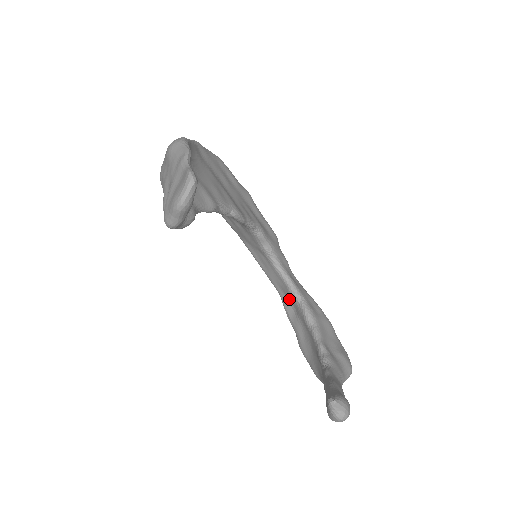
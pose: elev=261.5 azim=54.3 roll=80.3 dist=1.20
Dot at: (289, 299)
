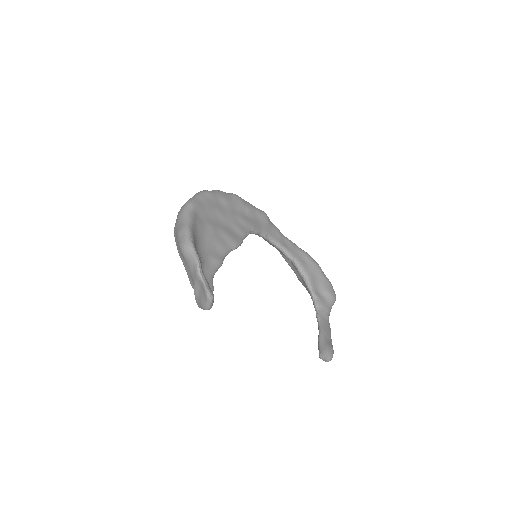
Dot at: occluded
